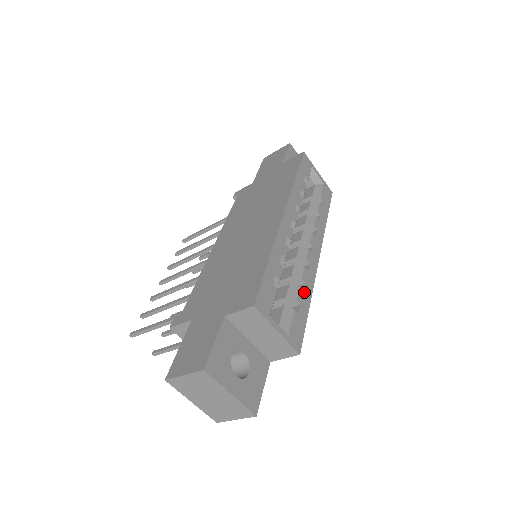
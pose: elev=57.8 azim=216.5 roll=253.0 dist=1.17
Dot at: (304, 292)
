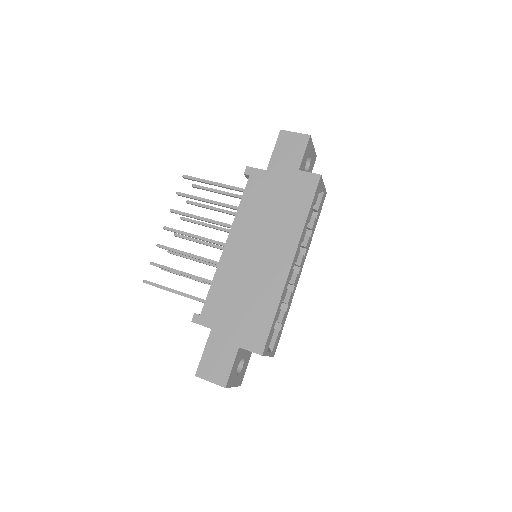
Dot at: (286, 312)
